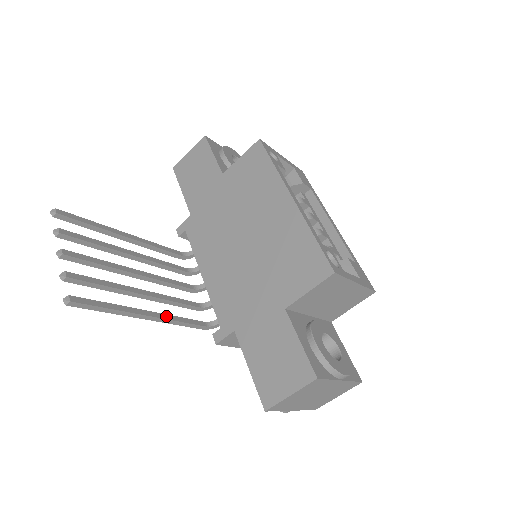
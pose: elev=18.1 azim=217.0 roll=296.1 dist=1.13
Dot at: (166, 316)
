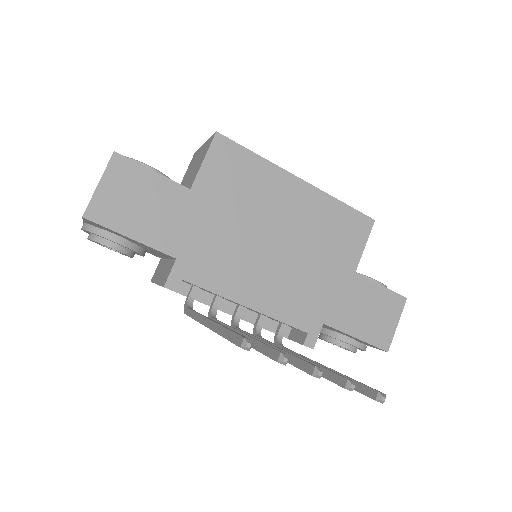
Dot at: (307, 358)
